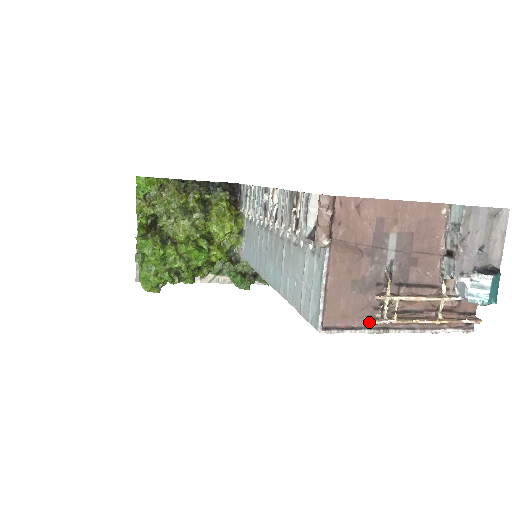
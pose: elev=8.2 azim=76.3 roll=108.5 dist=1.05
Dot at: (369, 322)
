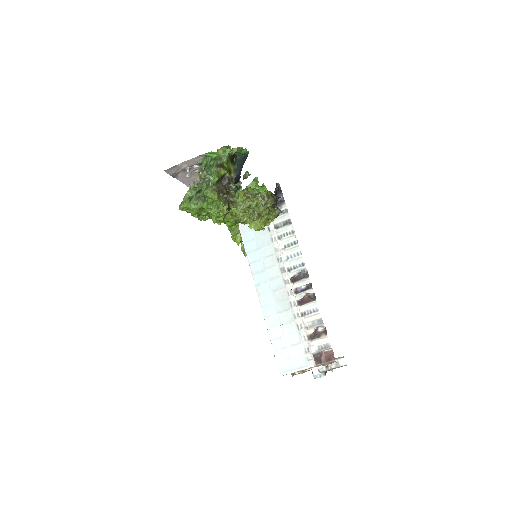
Dot at: (291, 374)
